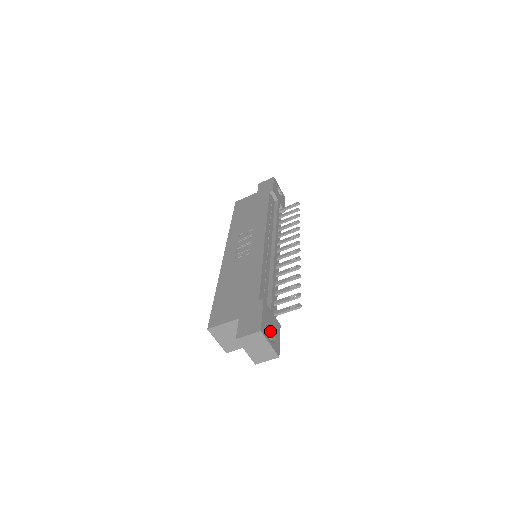
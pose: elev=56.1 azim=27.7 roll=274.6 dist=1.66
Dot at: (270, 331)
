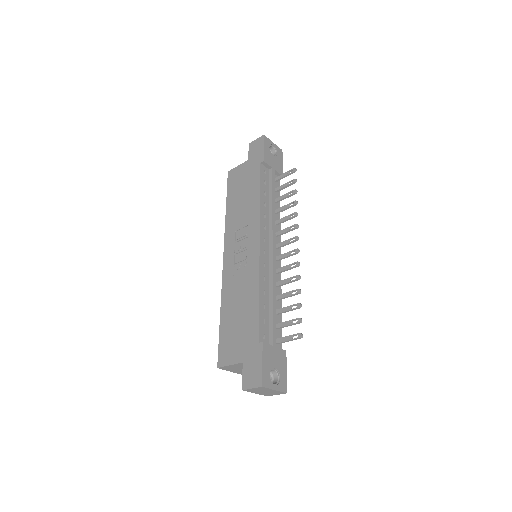
Dot at: (274, 371)
